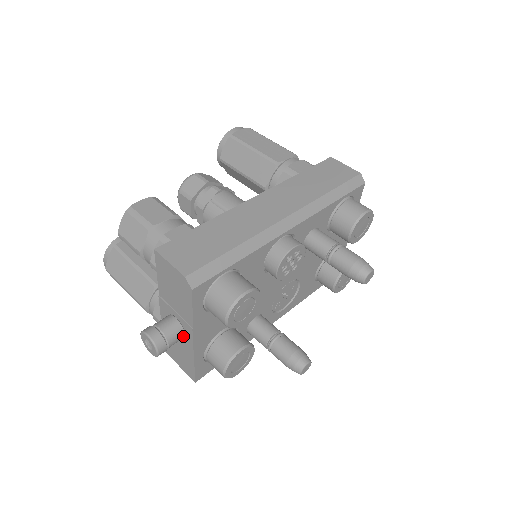
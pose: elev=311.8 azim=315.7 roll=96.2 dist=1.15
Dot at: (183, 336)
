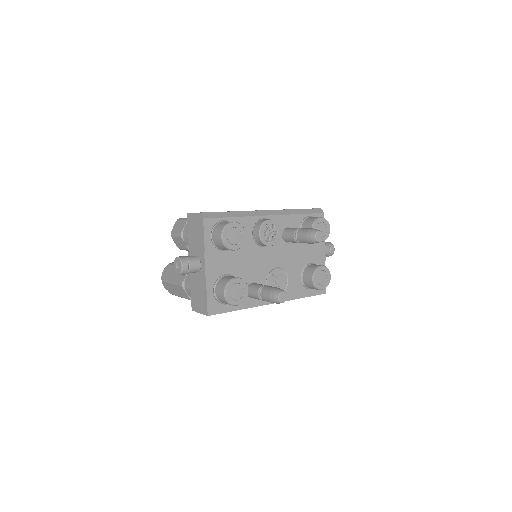
Dot at: (199, 265)
